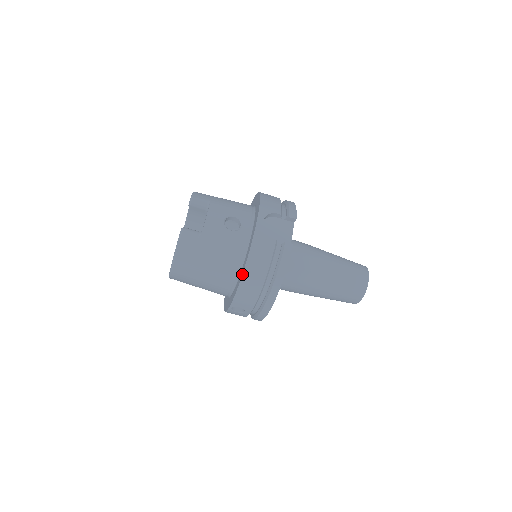
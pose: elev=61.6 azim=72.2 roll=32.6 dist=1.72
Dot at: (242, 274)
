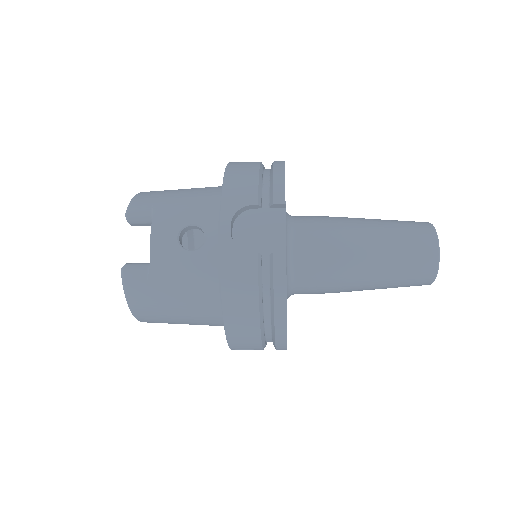
Dot at: occluded
